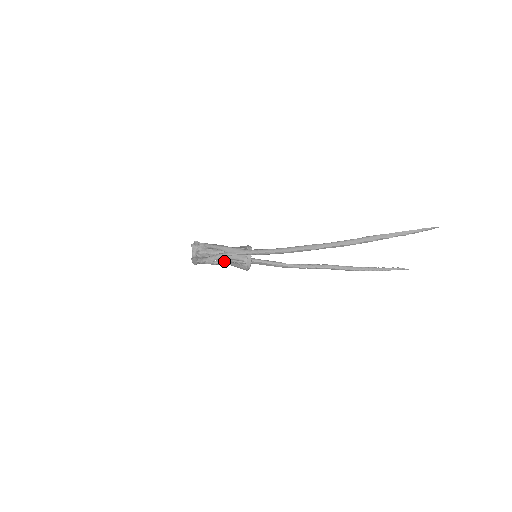
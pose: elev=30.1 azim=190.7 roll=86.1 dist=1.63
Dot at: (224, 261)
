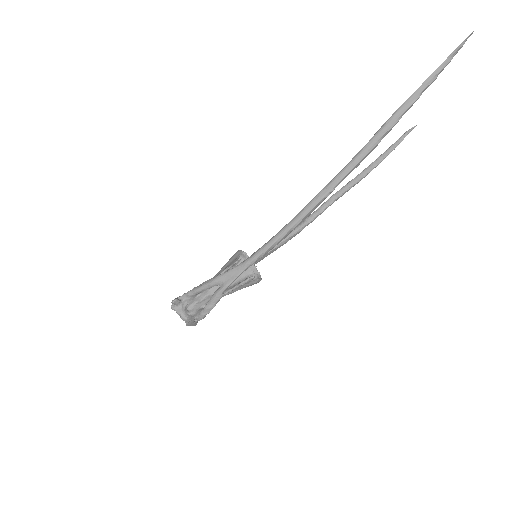
Dot at: (225, 294)
